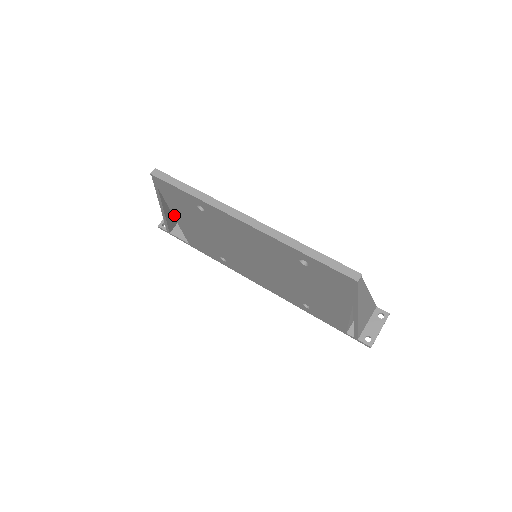
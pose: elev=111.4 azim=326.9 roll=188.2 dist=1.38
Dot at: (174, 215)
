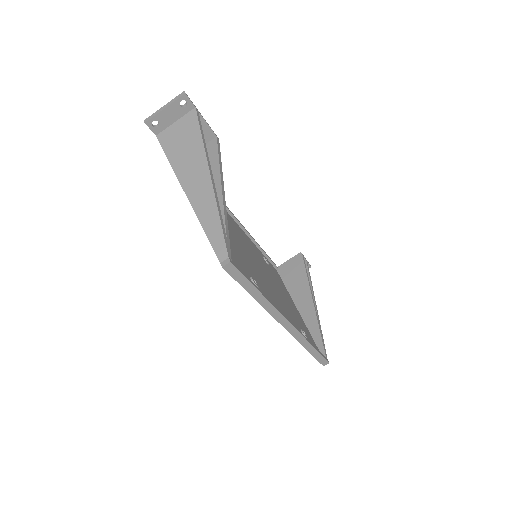
Dot at: occluded
